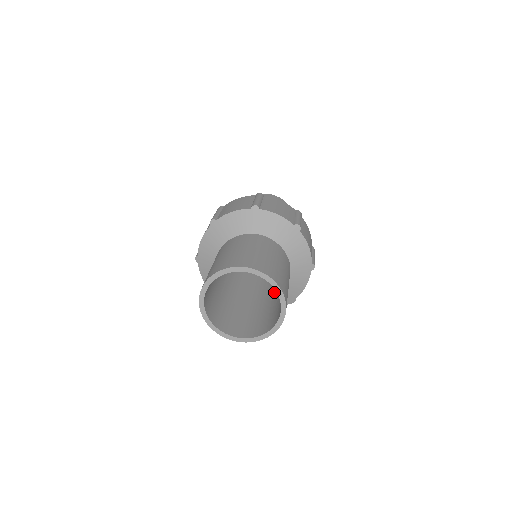
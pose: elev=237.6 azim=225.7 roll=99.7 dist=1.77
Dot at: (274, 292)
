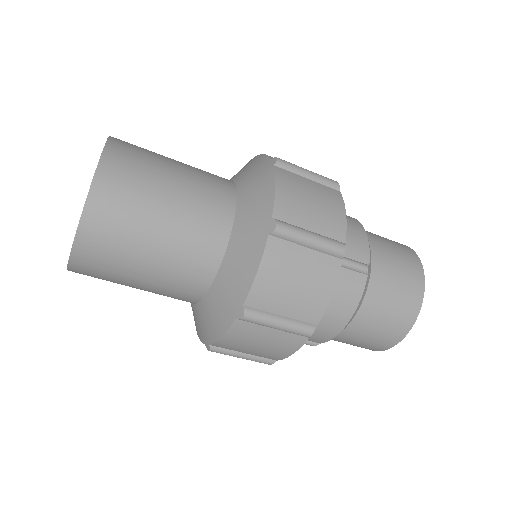
Dot at: occluded
